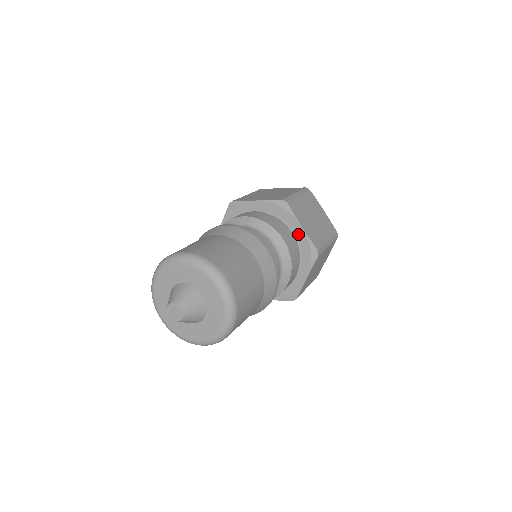
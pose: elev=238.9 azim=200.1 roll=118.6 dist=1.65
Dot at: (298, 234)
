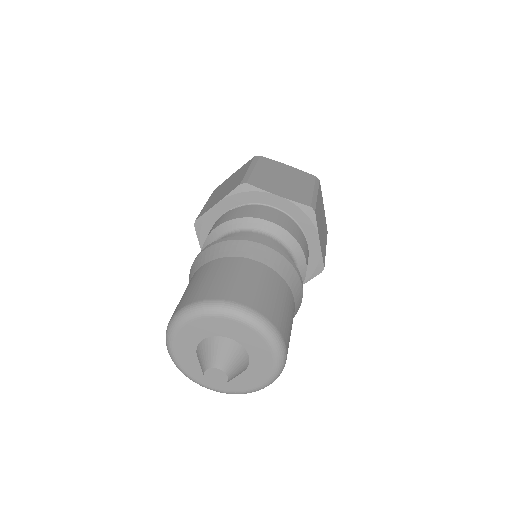
Dot at: (280, 205)
